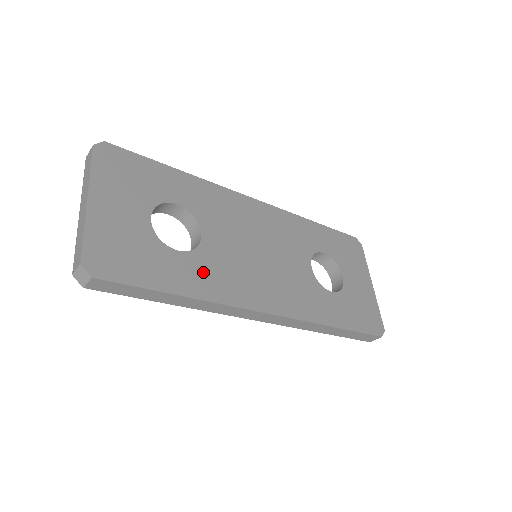
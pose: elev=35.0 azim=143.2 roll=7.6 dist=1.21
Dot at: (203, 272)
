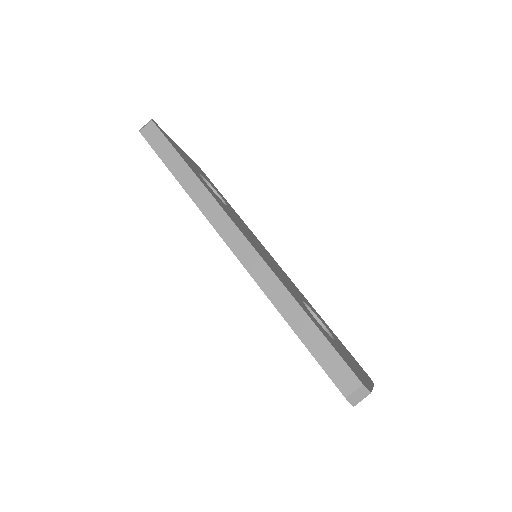
Dot at: (212, 192)
